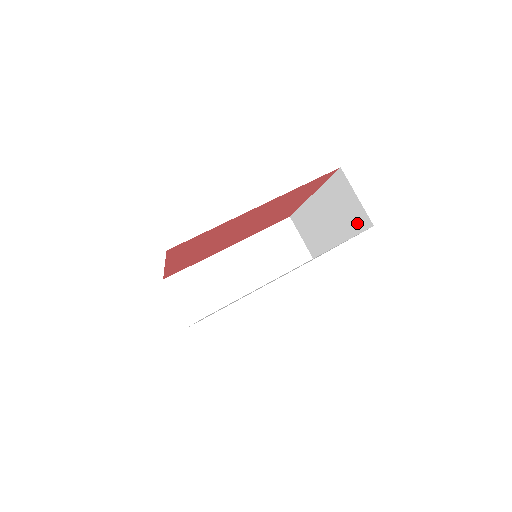
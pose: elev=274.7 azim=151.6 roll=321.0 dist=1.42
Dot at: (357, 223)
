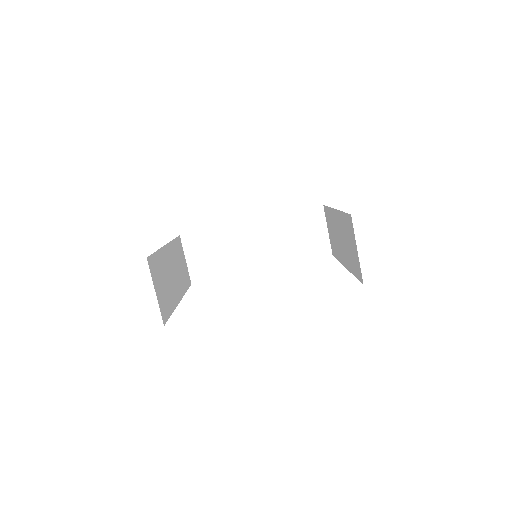
Dot at: (355, 269)
